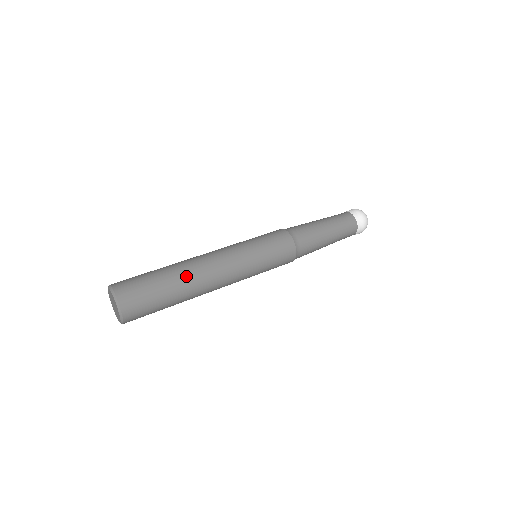
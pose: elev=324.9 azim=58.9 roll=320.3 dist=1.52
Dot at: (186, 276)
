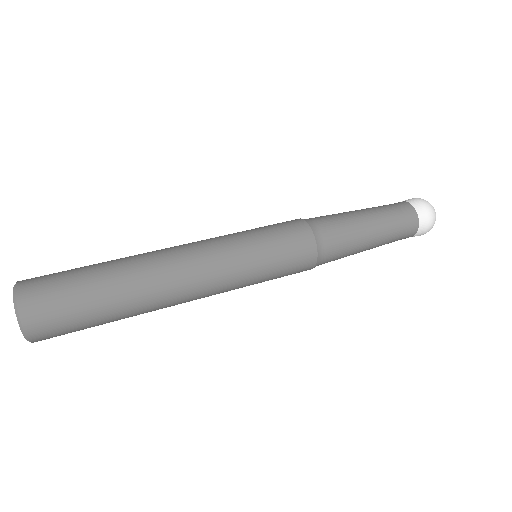
Dot at: (135, 280)
